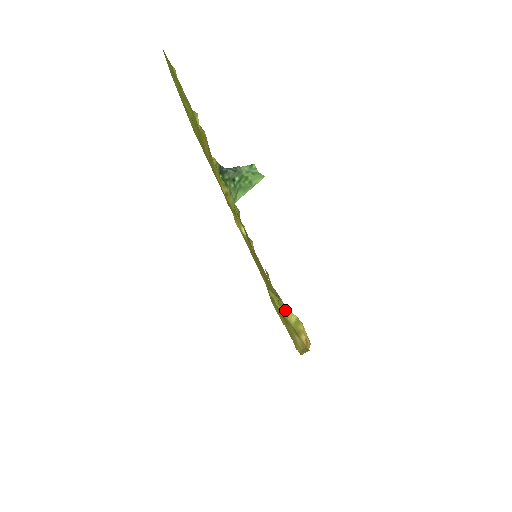
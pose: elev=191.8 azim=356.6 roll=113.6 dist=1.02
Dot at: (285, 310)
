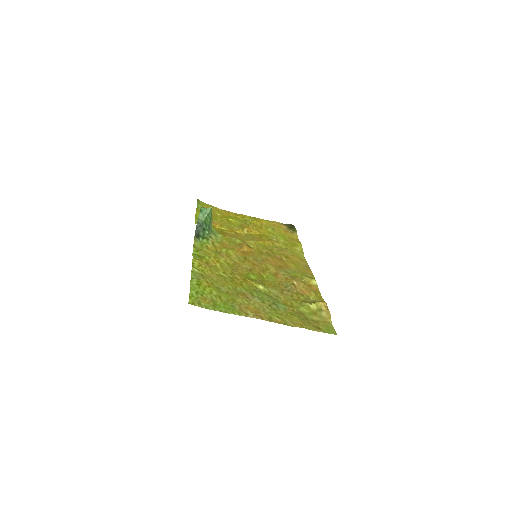
Dot at: (310, 308)
